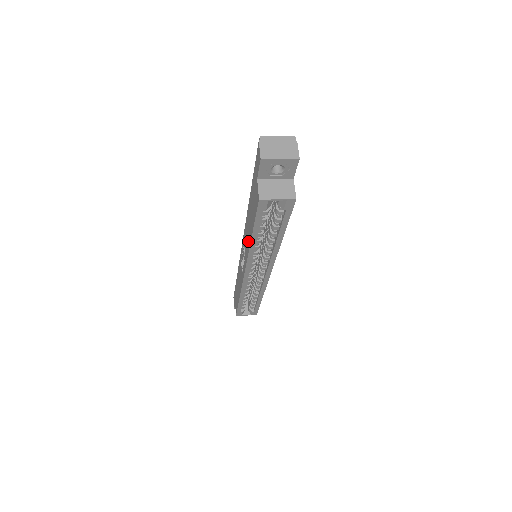
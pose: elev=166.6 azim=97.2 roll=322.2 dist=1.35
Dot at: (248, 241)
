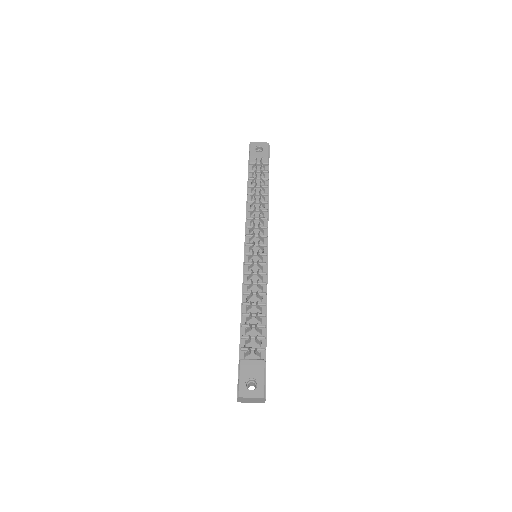
Dot at: occluded
